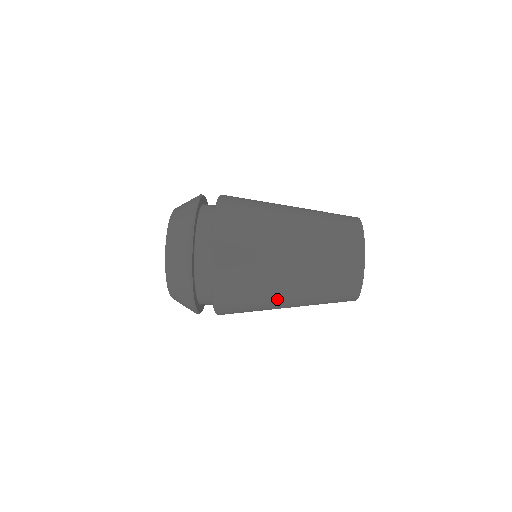
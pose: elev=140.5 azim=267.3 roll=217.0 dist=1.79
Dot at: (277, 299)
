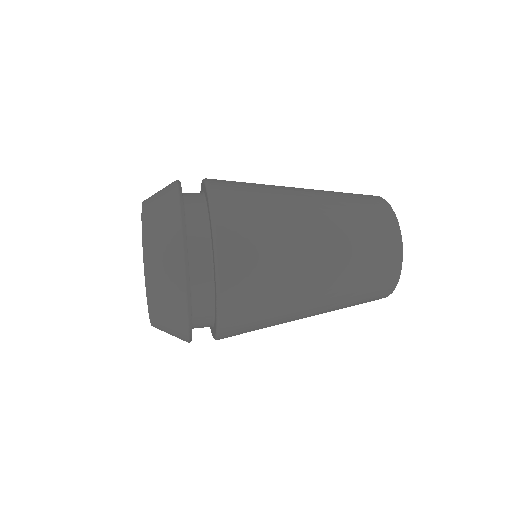
Dot at: (300, 305)
